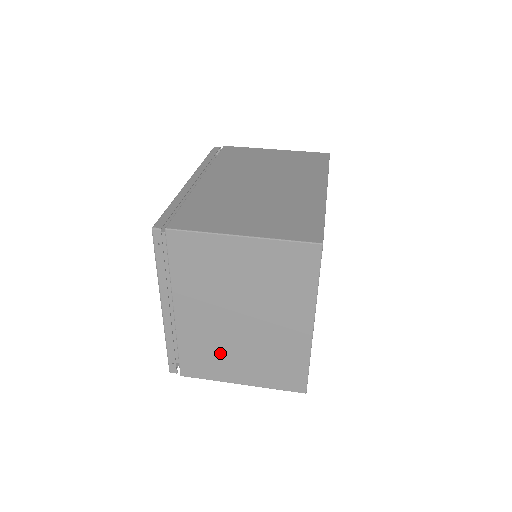
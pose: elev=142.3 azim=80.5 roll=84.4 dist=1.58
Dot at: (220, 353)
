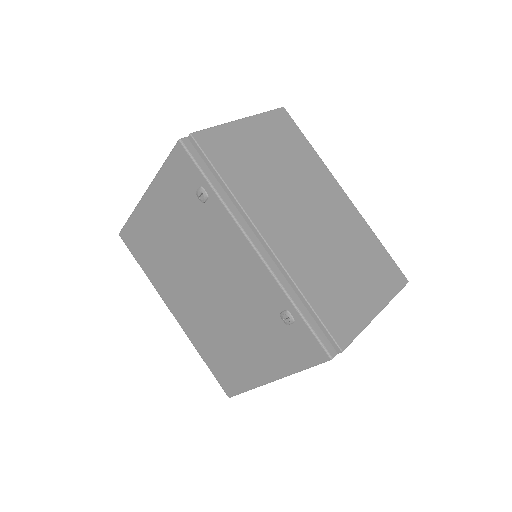
Dot at: occluded
